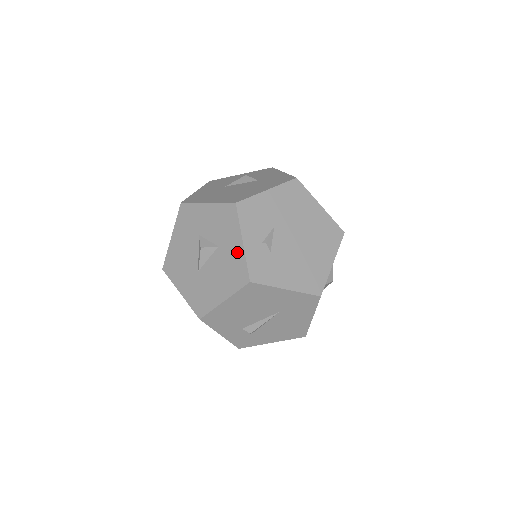
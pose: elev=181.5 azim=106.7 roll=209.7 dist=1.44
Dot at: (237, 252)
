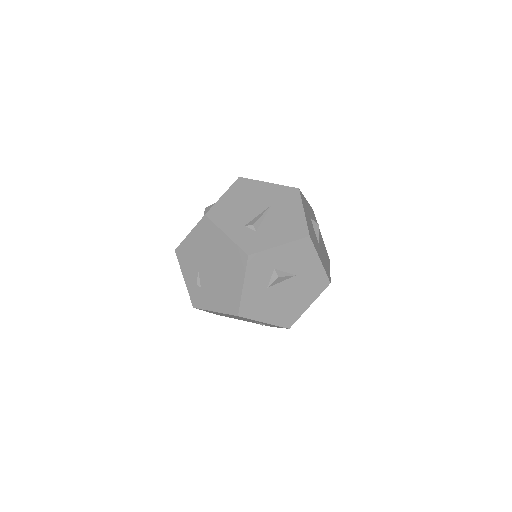
Dot at: occluded
